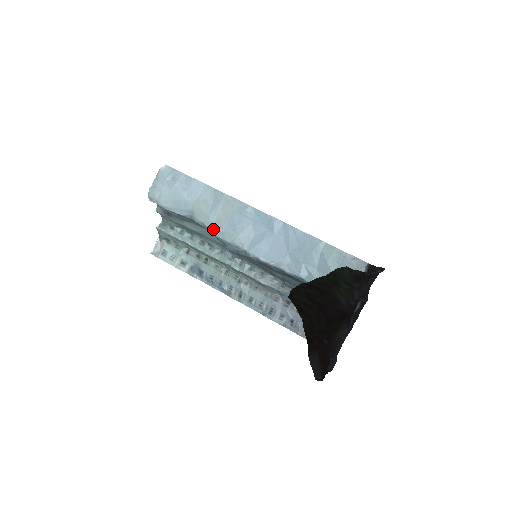
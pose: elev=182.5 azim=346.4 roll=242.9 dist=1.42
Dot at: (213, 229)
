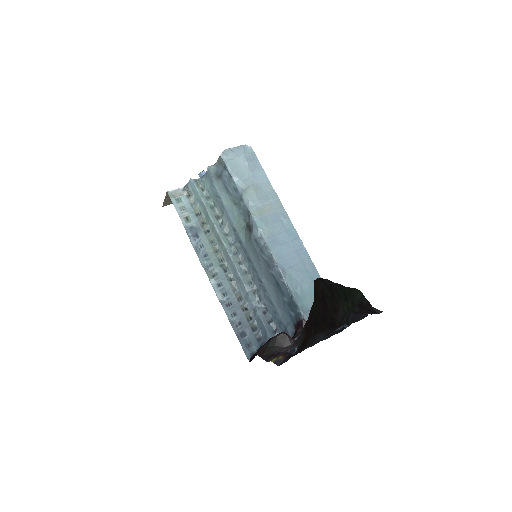
Dot at: (253, 210)
